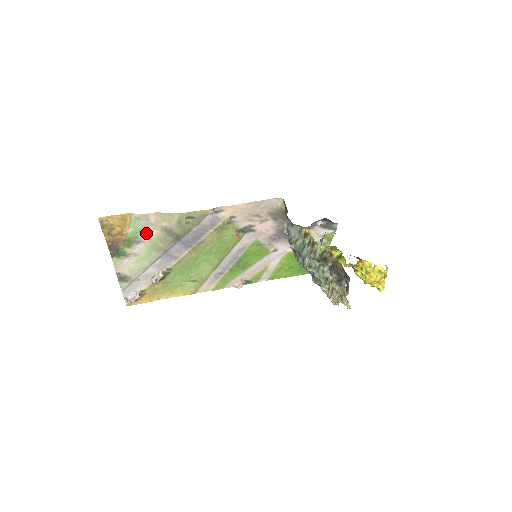
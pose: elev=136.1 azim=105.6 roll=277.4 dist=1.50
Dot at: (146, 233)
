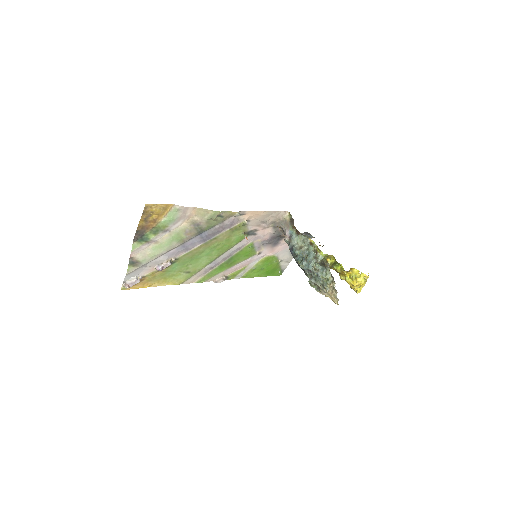
Dot at: (176, 224)
